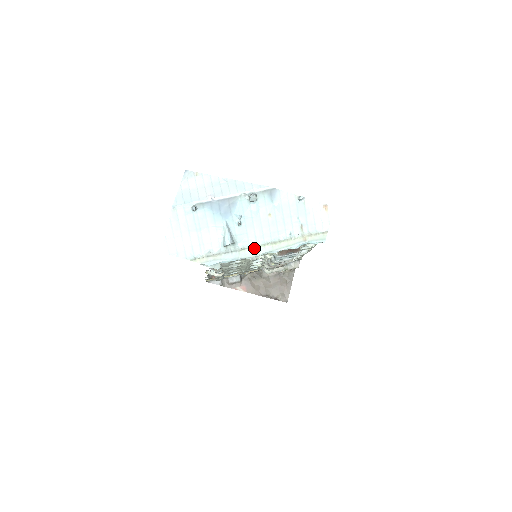
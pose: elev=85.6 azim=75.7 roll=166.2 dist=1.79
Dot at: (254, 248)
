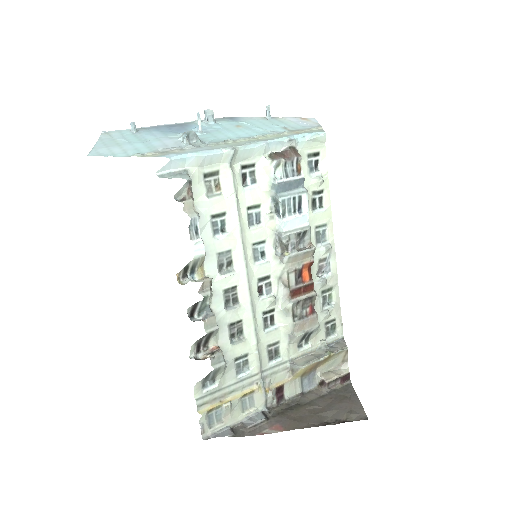
Dot at: (231, 143)
